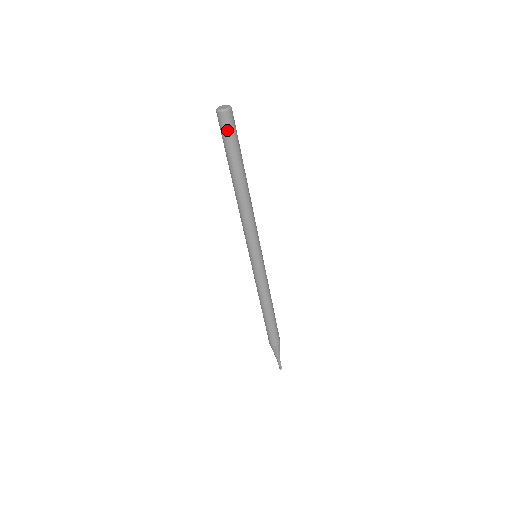
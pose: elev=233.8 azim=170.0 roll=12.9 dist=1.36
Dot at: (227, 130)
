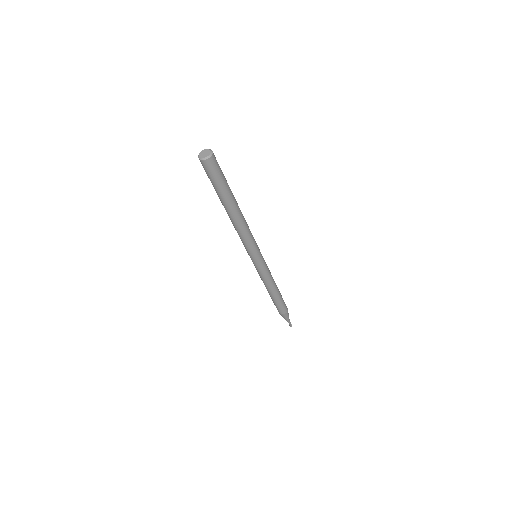
Dot at: (207, 173)
